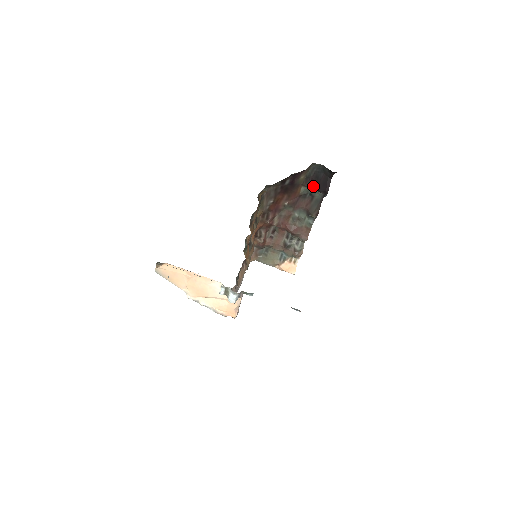
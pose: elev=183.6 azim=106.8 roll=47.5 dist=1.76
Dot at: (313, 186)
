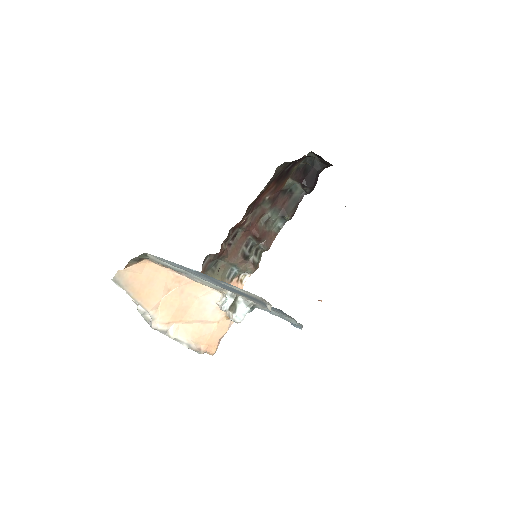
Dot at: (300, 180)
